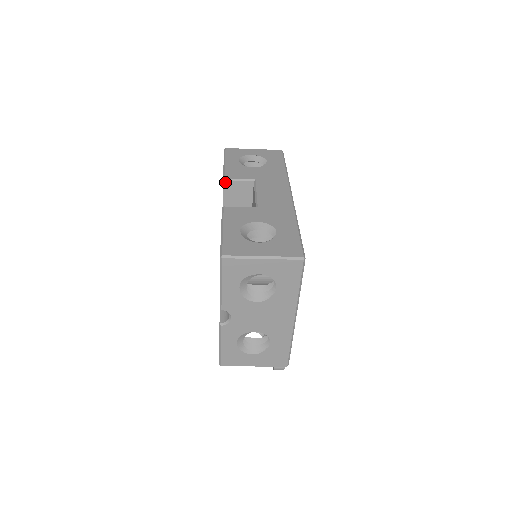
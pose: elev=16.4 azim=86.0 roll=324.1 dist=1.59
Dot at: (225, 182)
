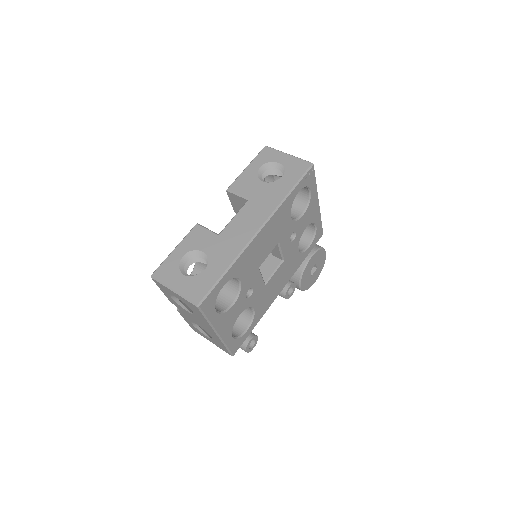
Dot at: (228, 192)
